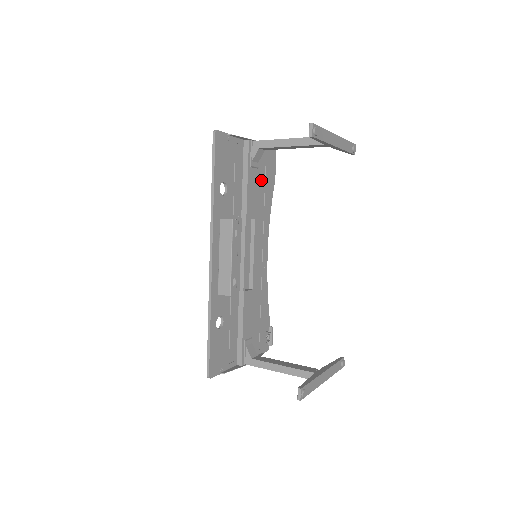
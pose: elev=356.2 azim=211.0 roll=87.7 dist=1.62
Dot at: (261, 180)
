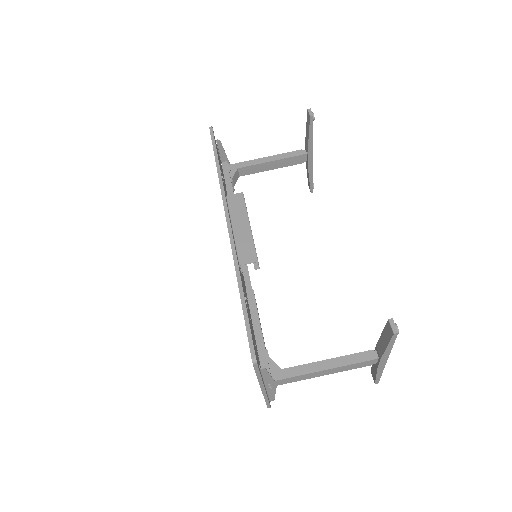
Dot at: occluded
